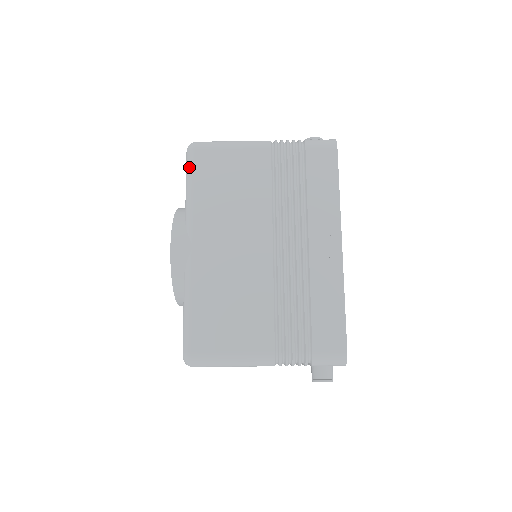
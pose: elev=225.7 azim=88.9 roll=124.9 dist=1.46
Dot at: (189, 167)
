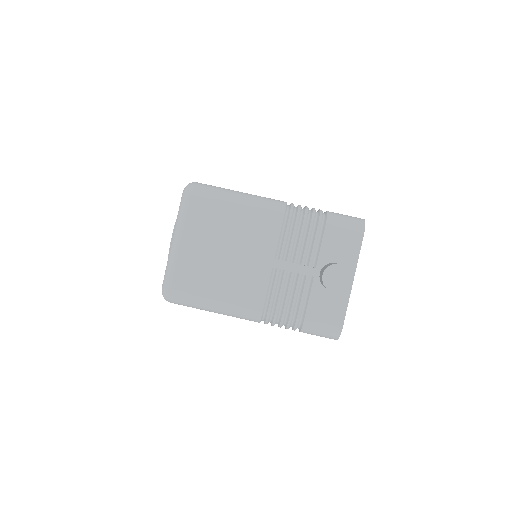
Dot at: occluded
